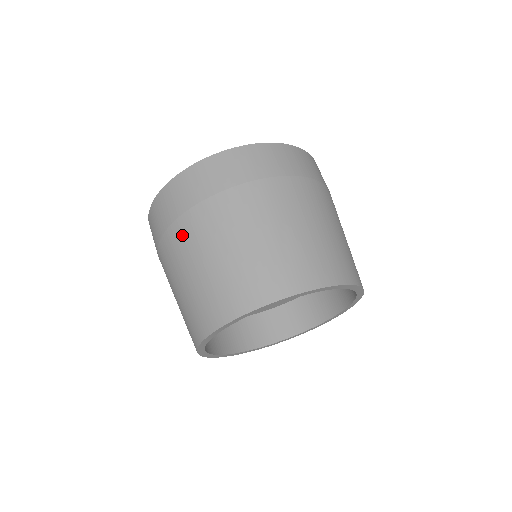
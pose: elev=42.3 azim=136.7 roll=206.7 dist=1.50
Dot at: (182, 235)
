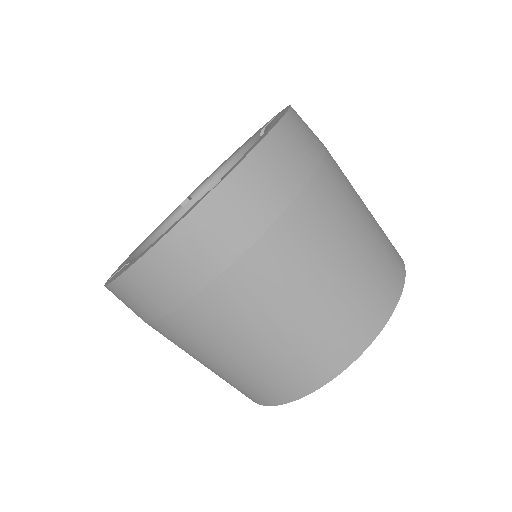
Dot at: occluded
